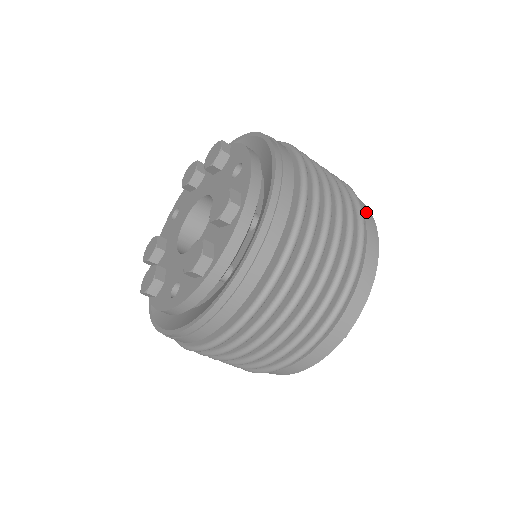
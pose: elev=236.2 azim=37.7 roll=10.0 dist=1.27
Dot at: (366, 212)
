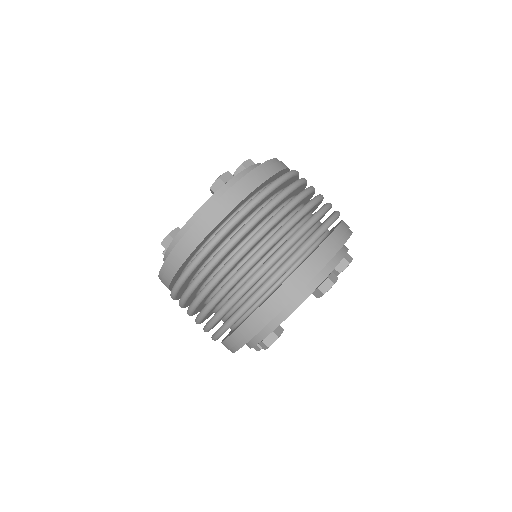
Dot at: occluded
